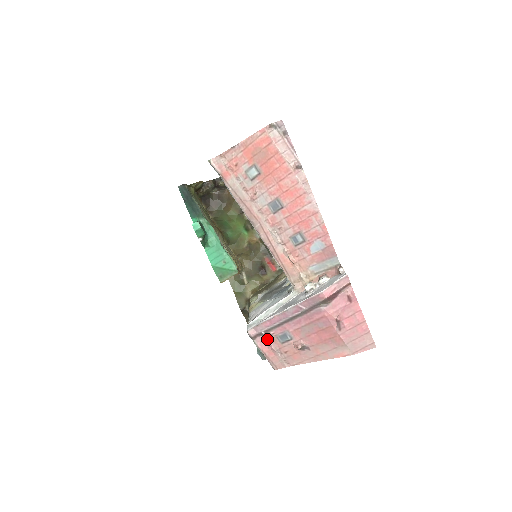
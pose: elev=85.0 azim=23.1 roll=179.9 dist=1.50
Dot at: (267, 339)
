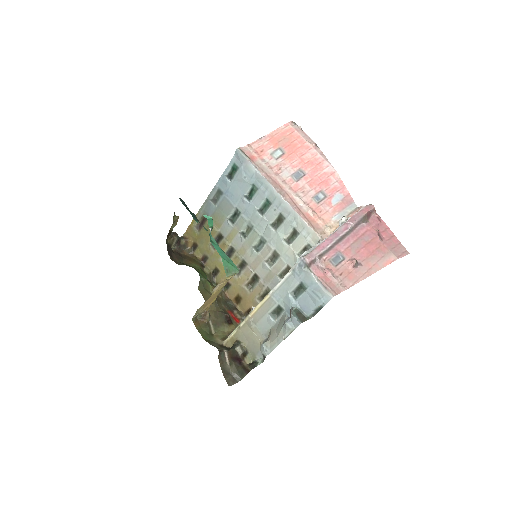
Dot at: (321, 265)
